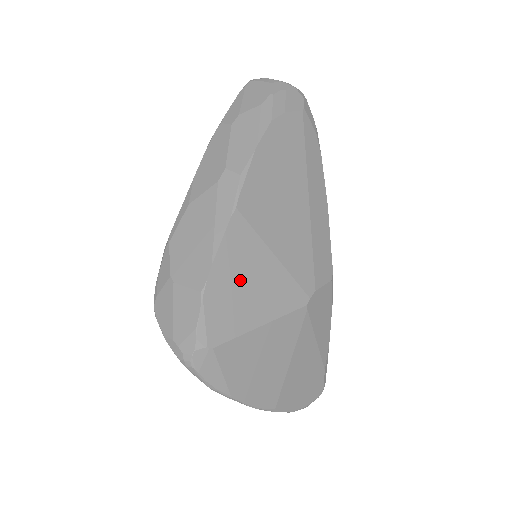
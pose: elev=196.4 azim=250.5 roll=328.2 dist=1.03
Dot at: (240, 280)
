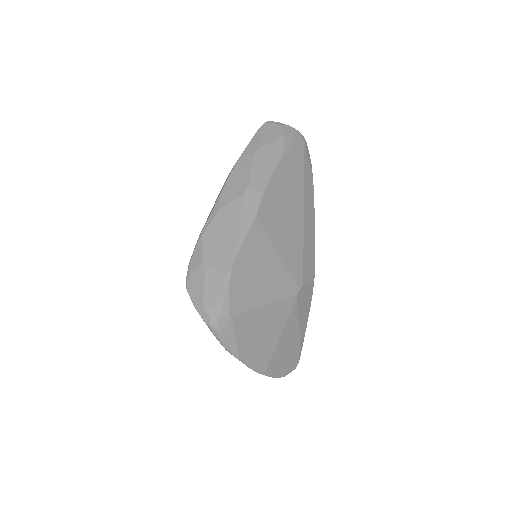
Dot at: (254, 269)
